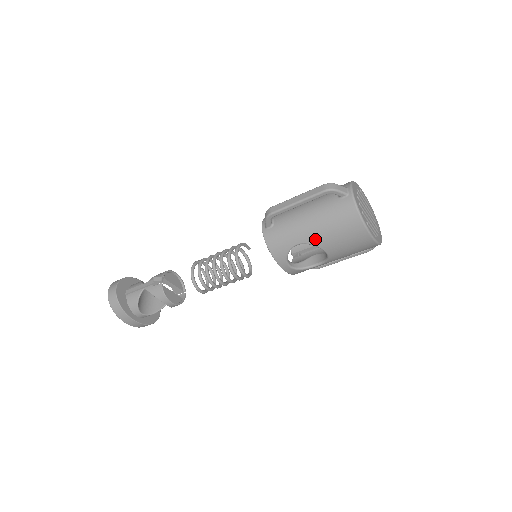
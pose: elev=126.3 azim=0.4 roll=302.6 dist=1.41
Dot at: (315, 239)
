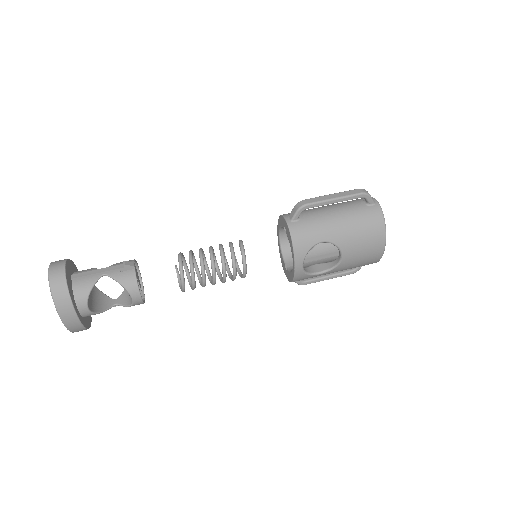
Dot at: (340, 239)
